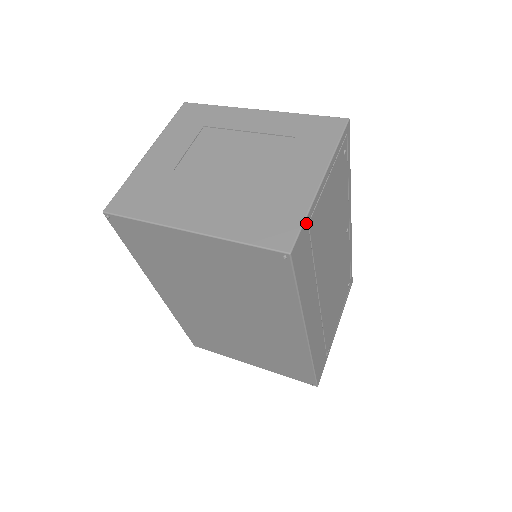
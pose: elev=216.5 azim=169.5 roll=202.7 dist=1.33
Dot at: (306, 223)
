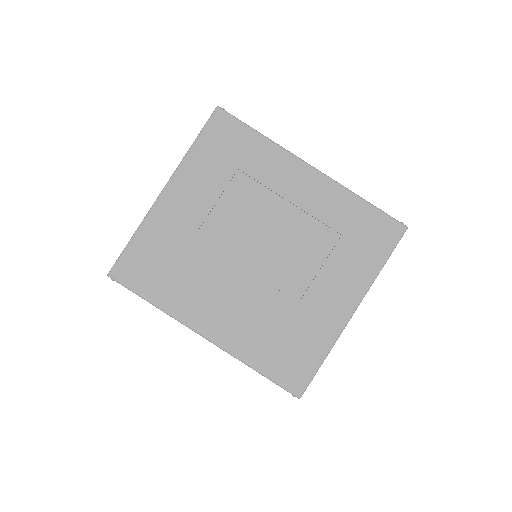
Dot at: (323, 360)
